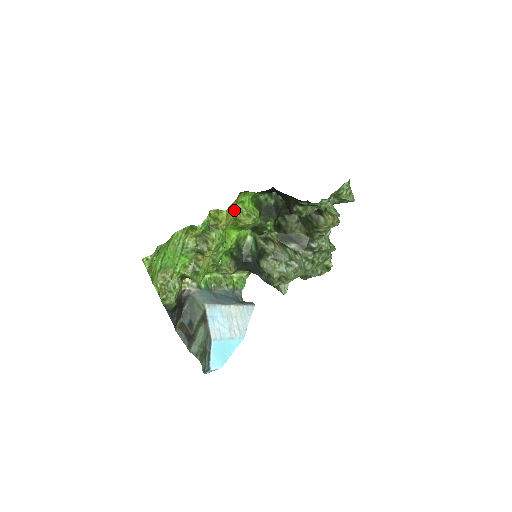
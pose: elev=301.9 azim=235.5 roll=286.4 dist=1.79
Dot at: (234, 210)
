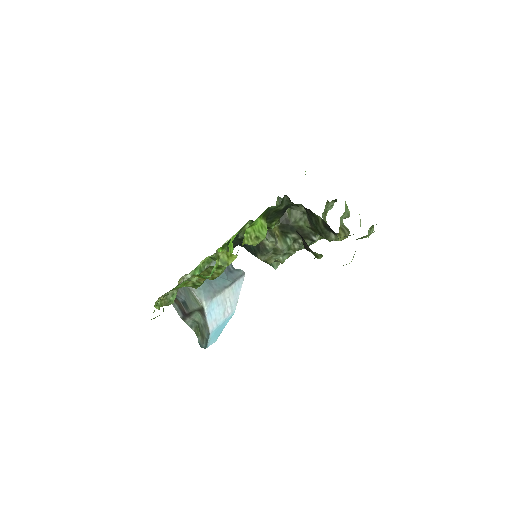
Dot at: (243, 241)
